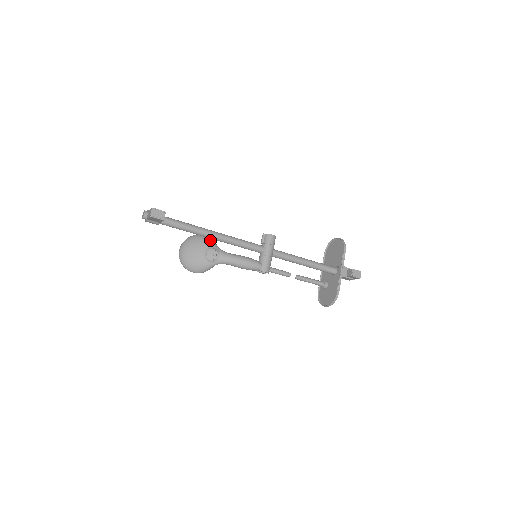
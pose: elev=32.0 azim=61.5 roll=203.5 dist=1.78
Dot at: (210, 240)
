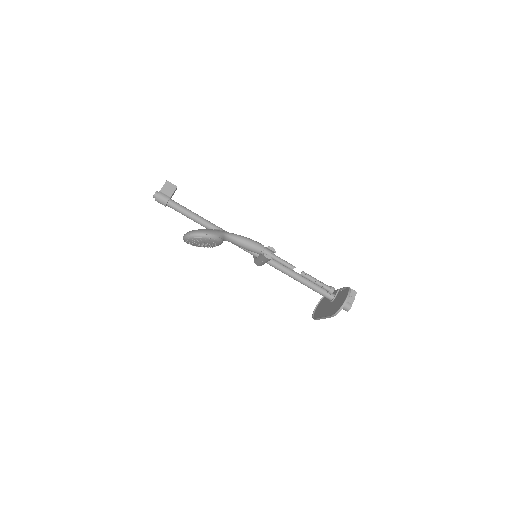
Dot at: occluded
